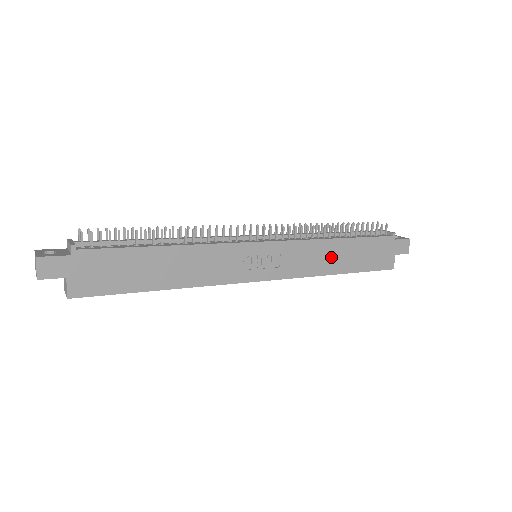
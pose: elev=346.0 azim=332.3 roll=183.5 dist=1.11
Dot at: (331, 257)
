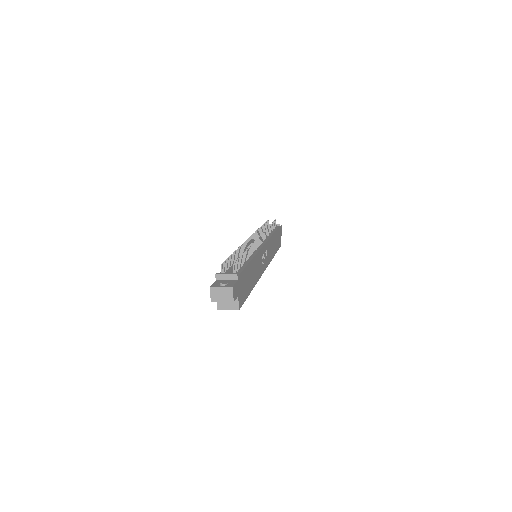
Dot at: (273, 246)
